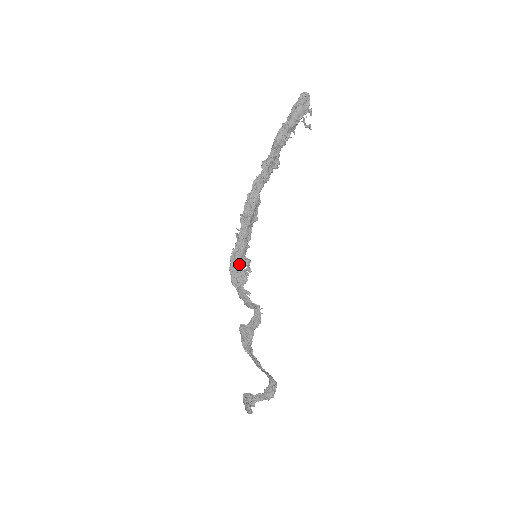
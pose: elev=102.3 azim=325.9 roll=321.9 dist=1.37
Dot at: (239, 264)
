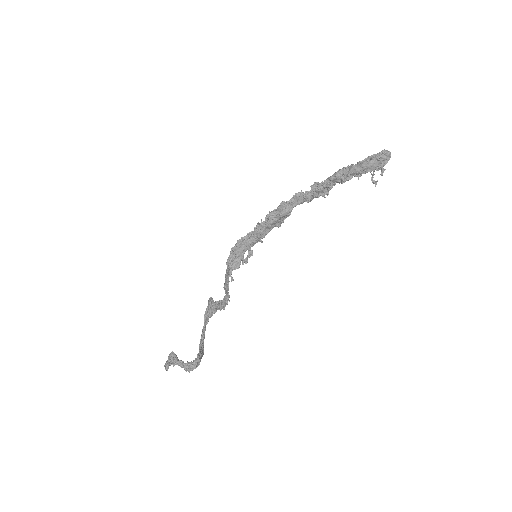
Dot at: (241, 251)
